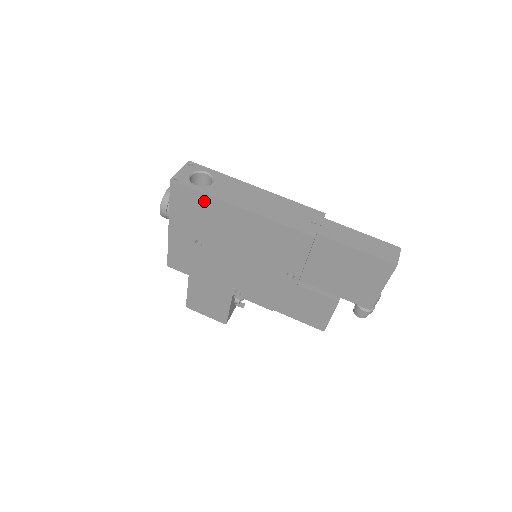
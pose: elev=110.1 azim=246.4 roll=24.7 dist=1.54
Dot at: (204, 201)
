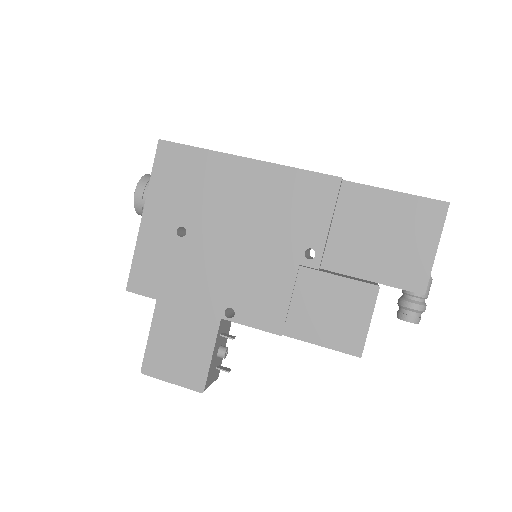
Dot at: (199, 159)
